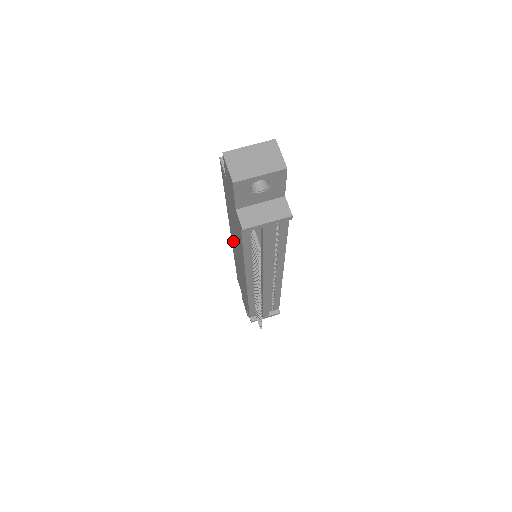
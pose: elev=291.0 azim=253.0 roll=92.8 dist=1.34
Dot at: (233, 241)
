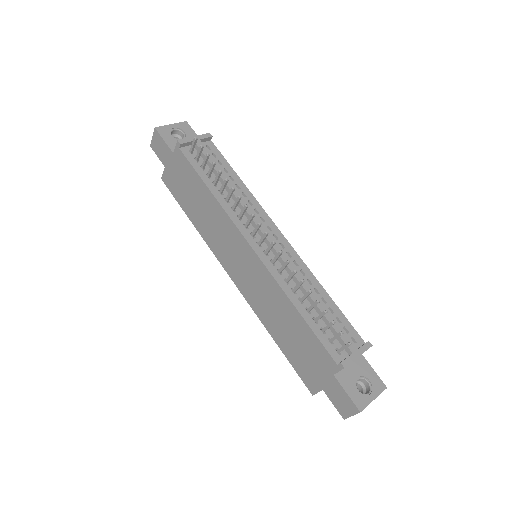
Dot at: (230, 267)
